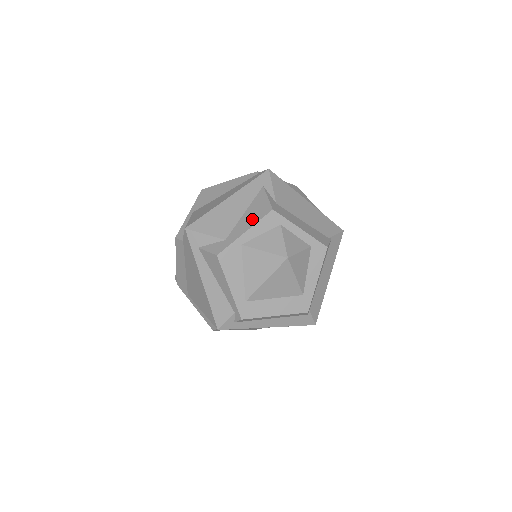
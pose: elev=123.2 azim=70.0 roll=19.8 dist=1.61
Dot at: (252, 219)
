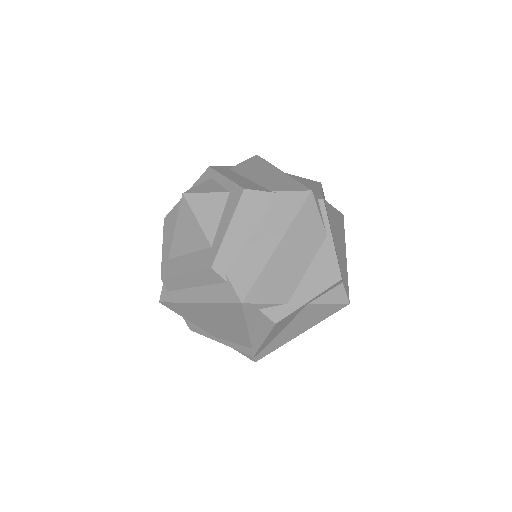
Dot at: occluded
